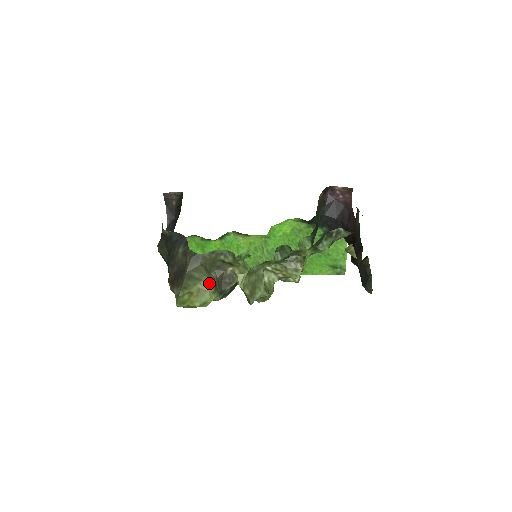
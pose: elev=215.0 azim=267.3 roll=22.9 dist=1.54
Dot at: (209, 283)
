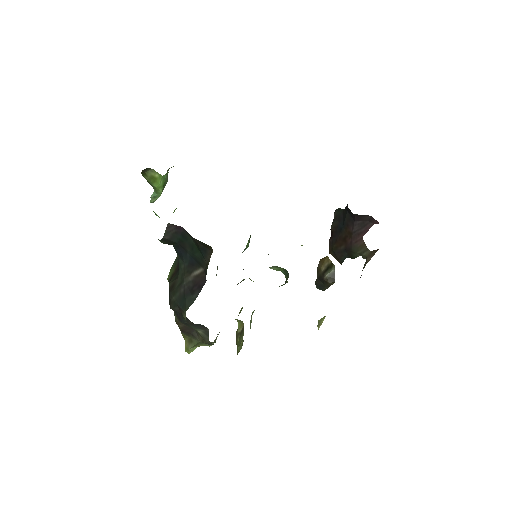
Dot at: occluded
